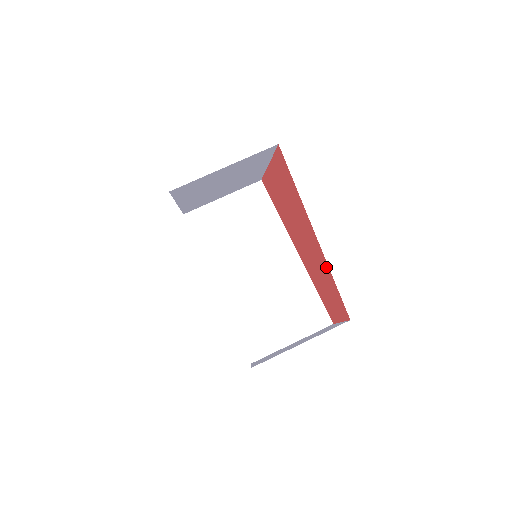
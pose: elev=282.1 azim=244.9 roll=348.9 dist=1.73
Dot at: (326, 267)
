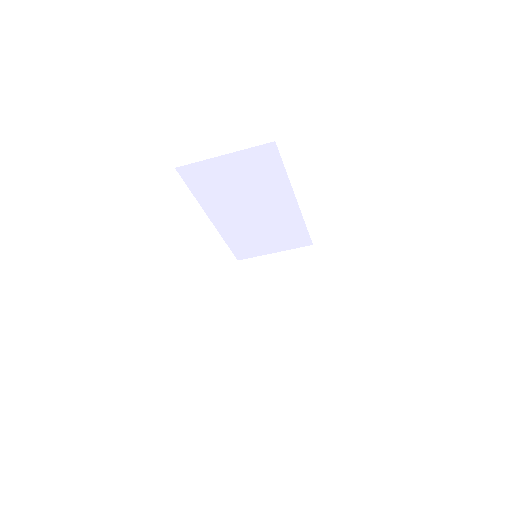
Dot at: occluded
